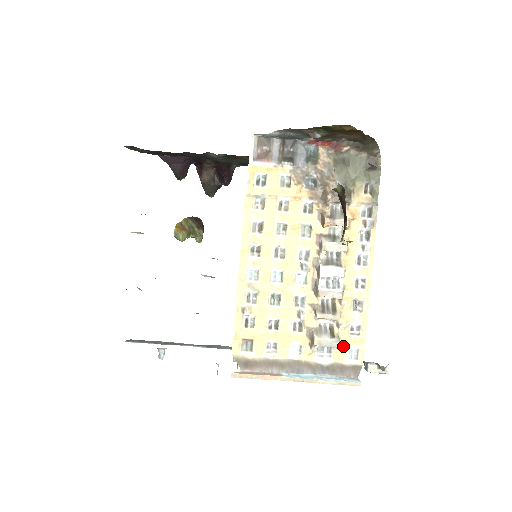
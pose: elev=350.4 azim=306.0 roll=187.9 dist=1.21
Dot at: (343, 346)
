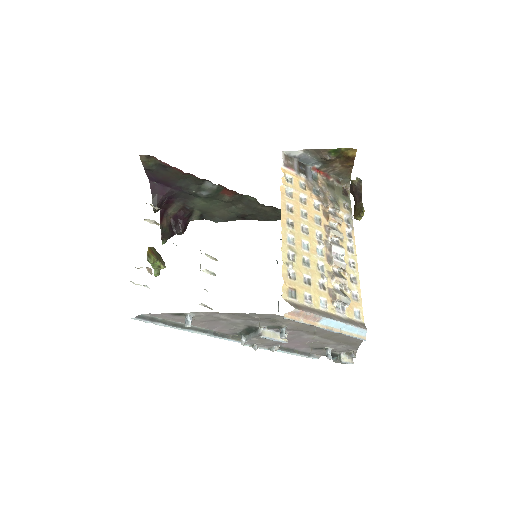
Dot at: (351, 307)
